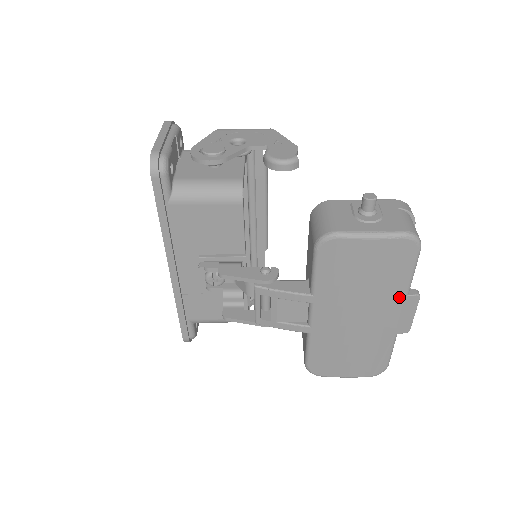
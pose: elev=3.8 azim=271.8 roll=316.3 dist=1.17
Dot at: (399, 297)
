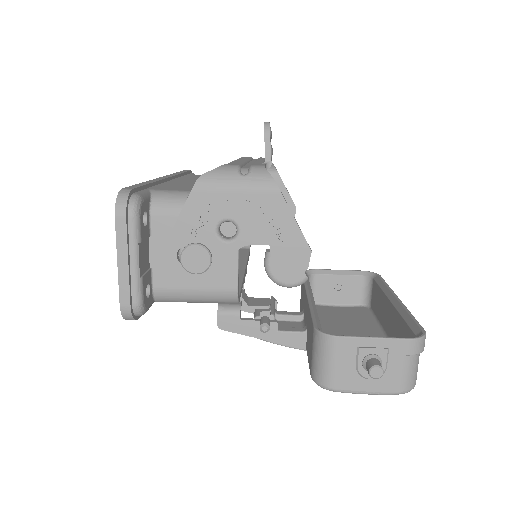
Dot at: occluded
